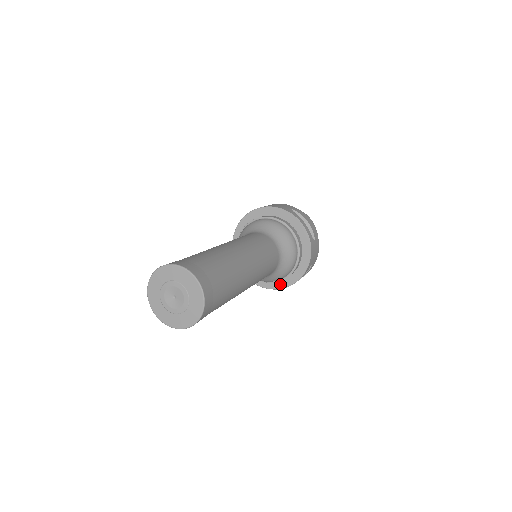
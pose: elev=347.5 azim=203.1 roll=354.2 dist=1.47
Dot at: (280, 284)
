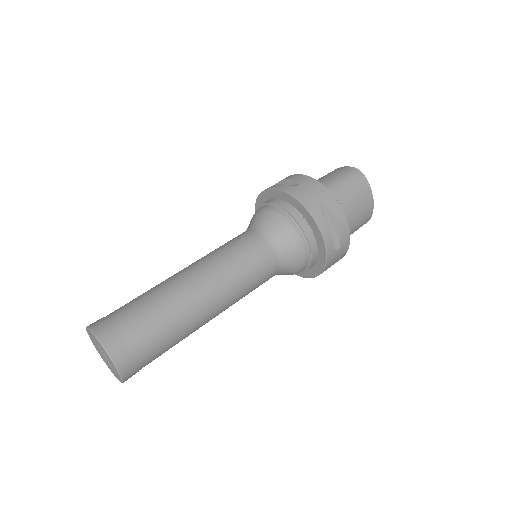
Dot at: occluded
